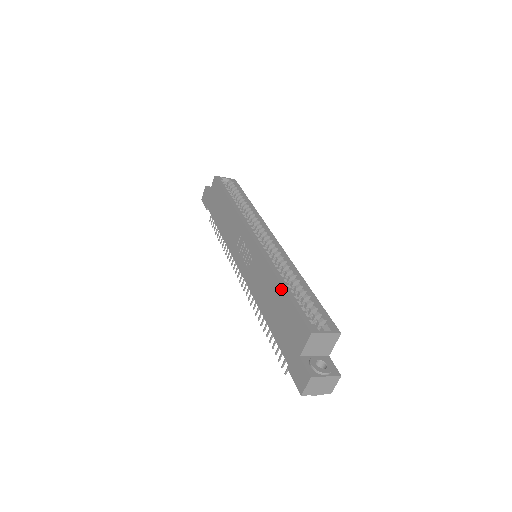
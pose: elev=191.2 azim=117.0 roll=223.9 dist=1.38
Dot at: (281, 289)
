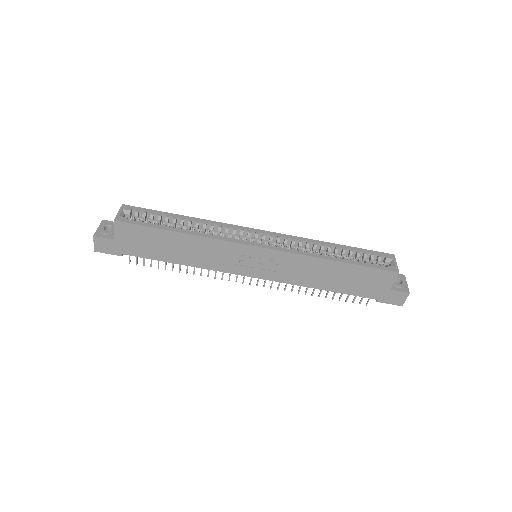
Dot at: (342, 265)
